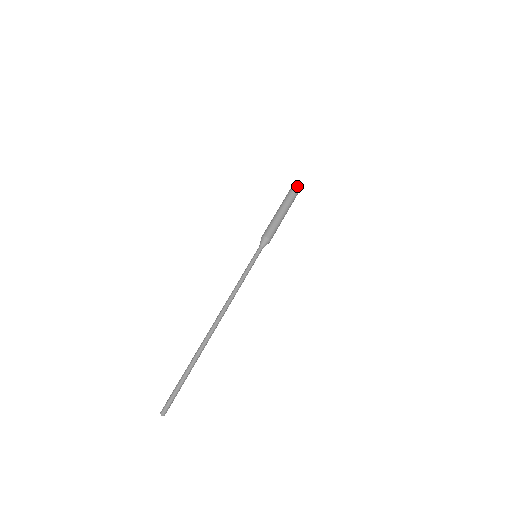
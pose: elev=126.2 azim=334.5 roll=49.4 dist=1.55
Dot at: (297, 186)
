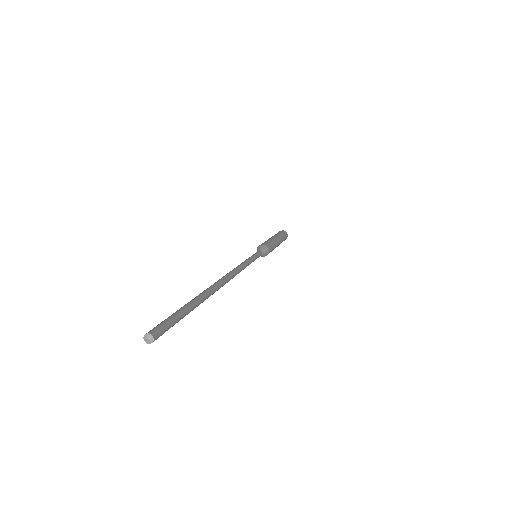
Dot at: (286, 235)
